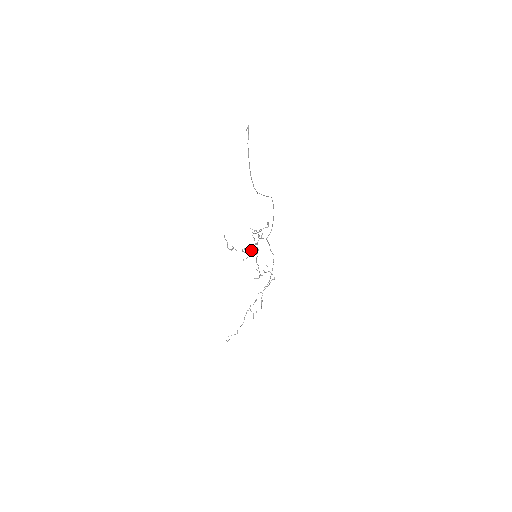
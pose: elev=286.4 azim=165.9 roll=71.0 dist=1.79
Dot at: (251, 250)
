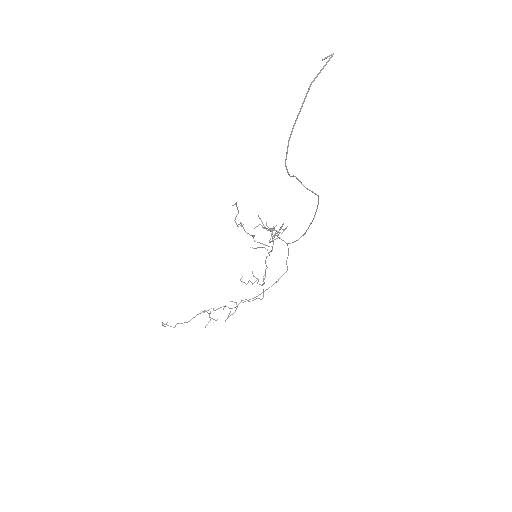
Dot at: occluded
